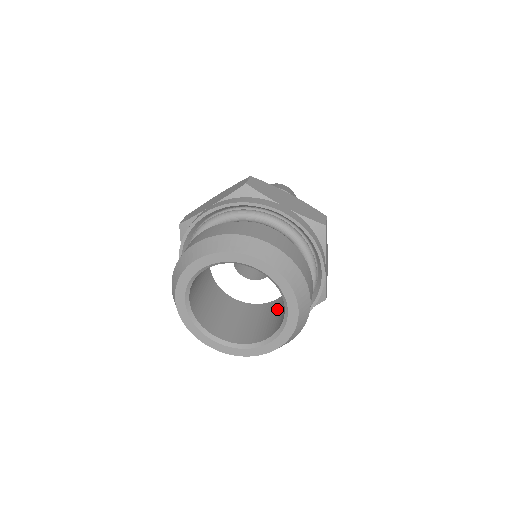
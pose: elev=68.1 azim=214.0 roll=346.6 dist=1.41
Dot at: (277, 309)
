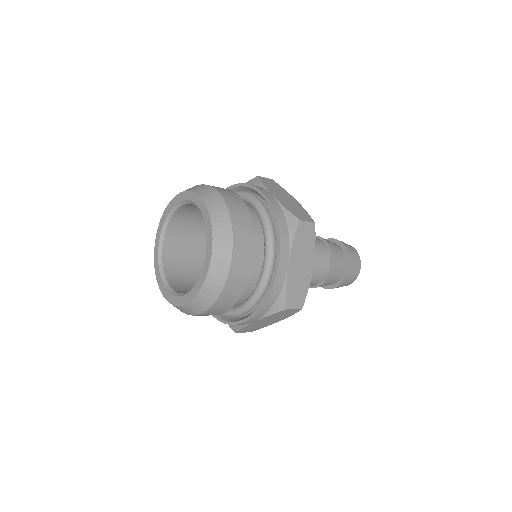
Dot at: occluded
